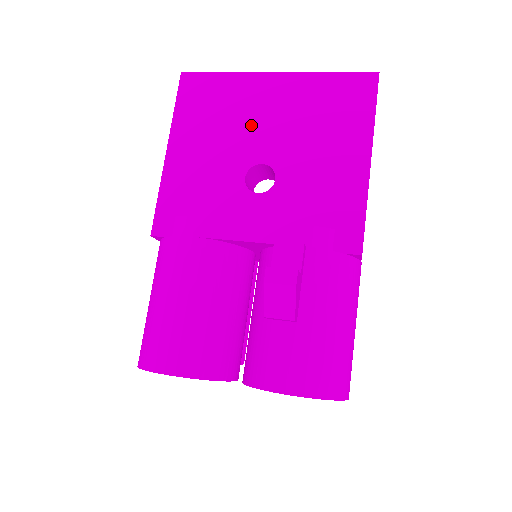
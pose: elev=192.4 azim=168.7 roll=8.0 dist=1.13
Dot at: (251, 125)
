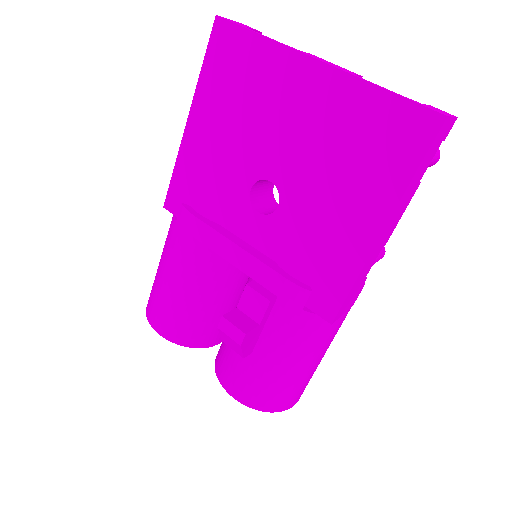
Dot at: (271, 127)
